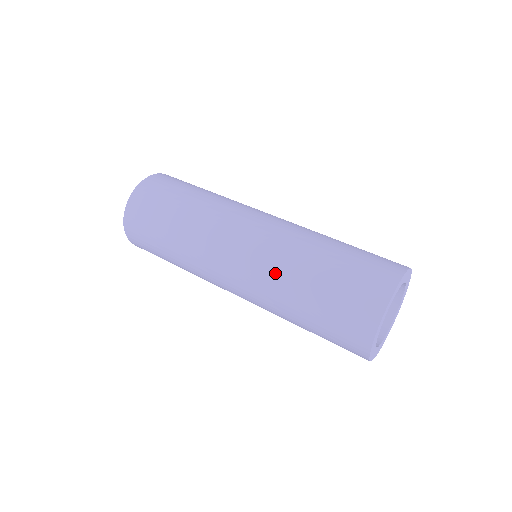
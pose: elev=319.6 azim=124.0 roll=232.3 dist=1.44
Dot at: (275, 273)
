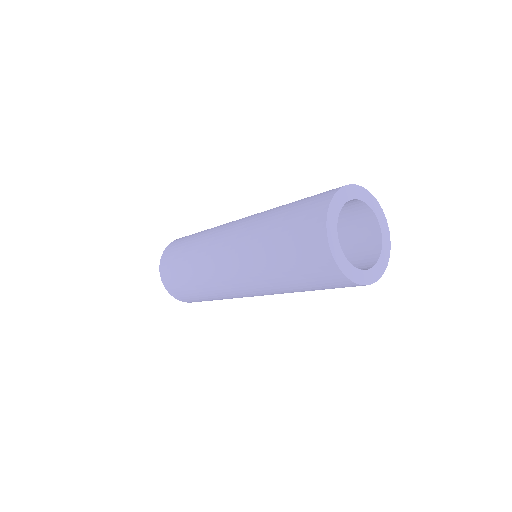
Dot at: (250, 252)
